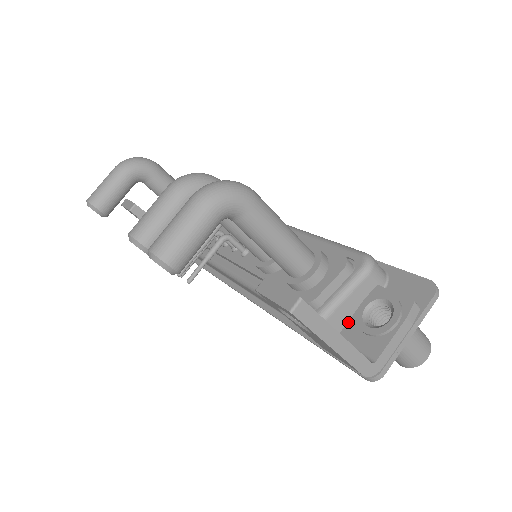
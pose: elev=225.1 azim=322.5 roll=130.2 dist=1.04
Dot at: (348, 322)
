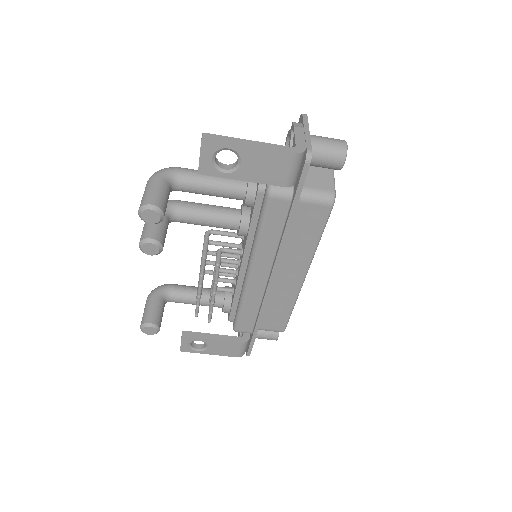
Dot at: occluded
